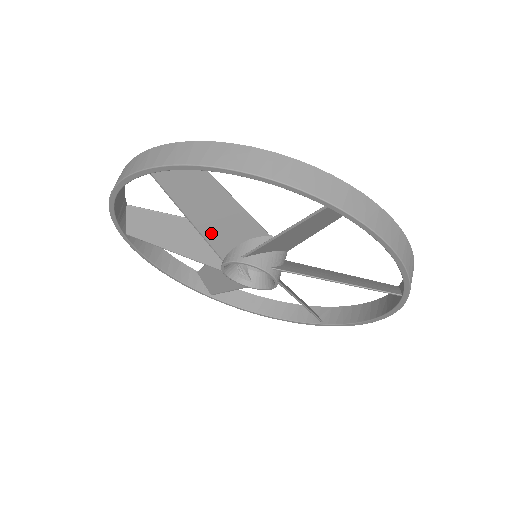
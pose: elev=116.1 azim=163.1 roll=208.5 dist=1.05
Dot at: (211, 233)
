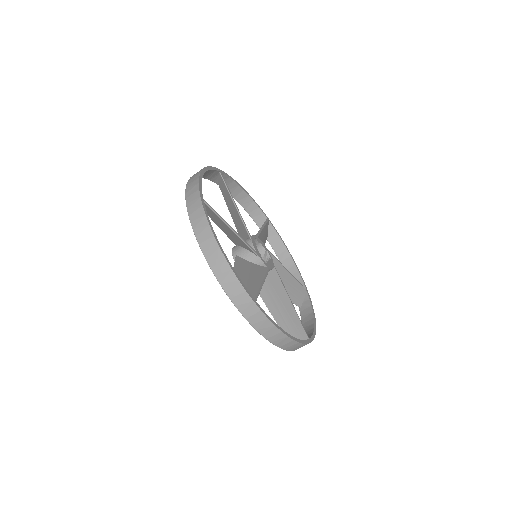
Dot at: (226, 233)
